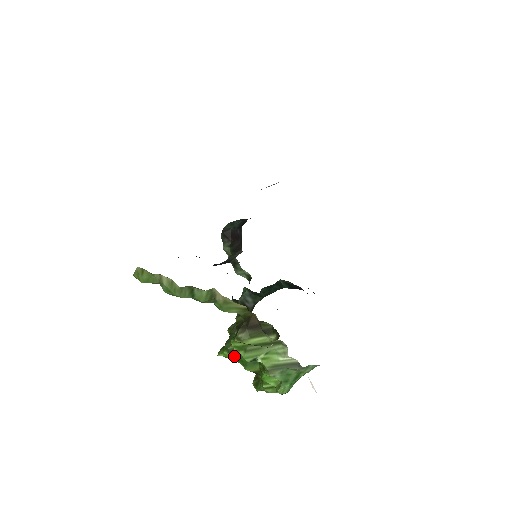
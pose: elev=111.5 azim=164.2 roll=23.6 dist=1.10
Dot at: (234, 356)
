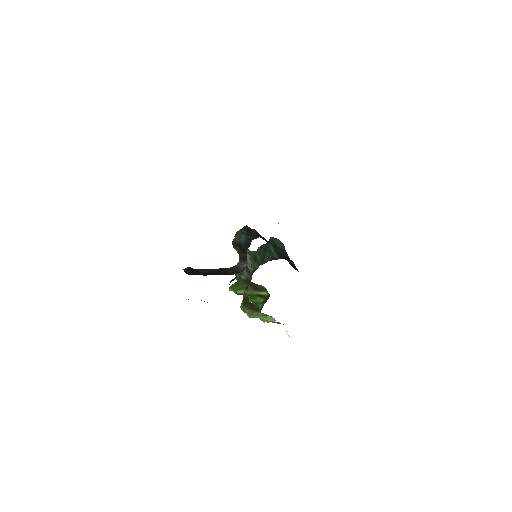
Dot at: occluded
